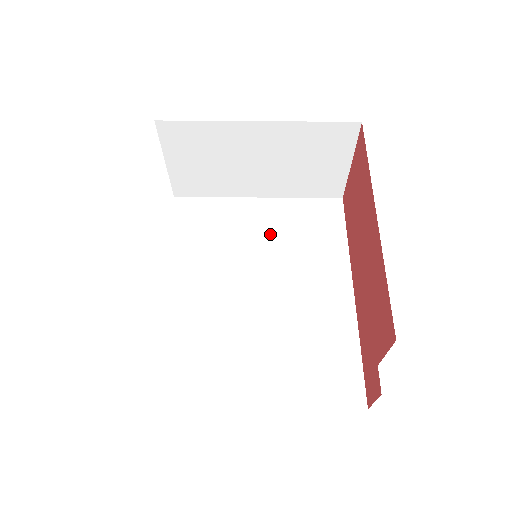
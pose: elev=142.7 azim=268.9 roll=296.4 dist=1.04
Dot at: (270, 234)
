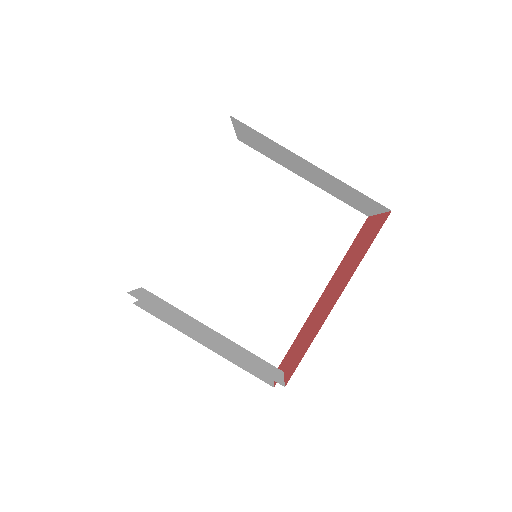
Dot at: (291, 219)
